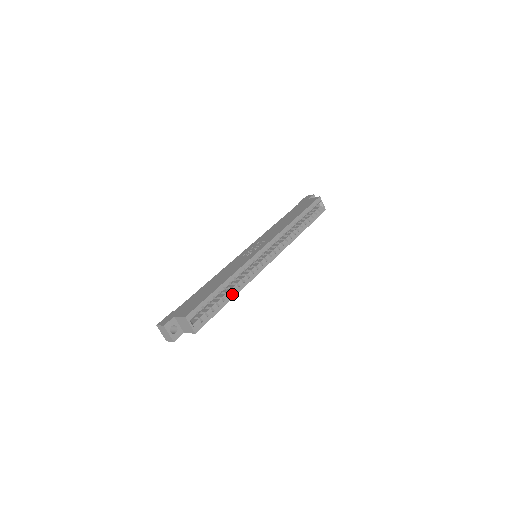
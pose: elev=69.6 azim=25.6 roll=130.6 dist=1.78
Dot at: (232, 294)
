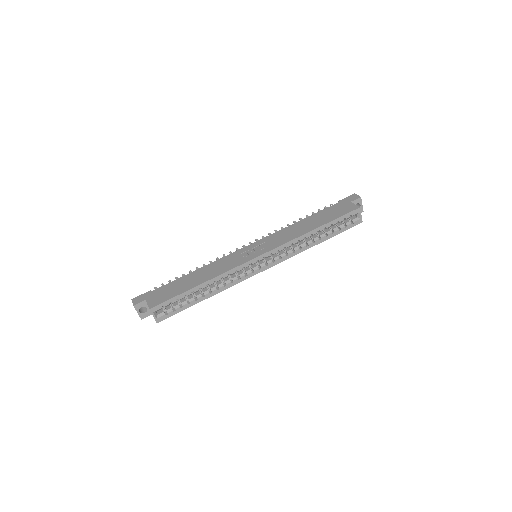
Dot at: (207, 295)
